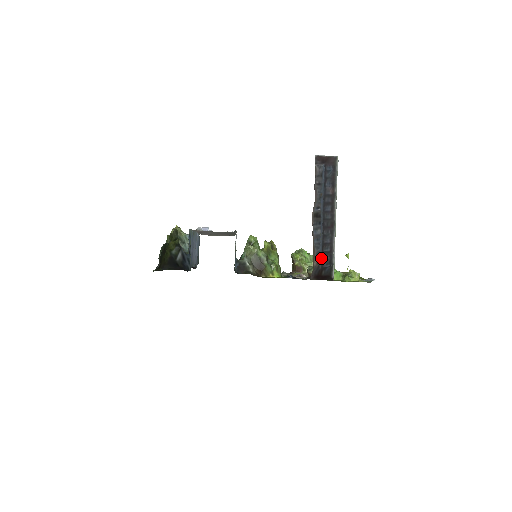
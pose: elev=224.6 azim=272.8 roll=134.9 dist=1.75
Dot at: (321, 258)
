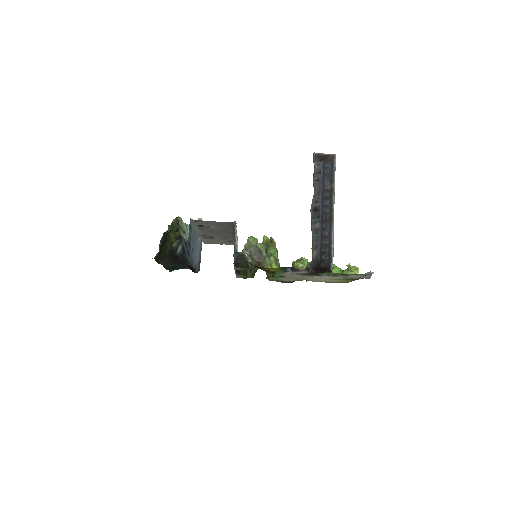
Dot at: (320, 250)
